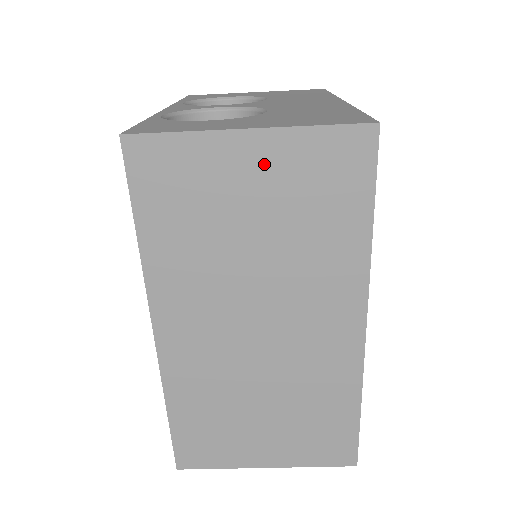
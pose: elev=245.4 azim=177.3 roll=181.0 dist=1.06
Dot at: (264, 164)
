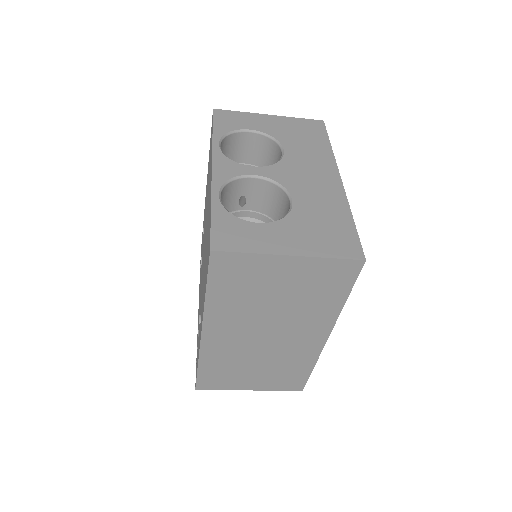
Dot at: (294, 271)
